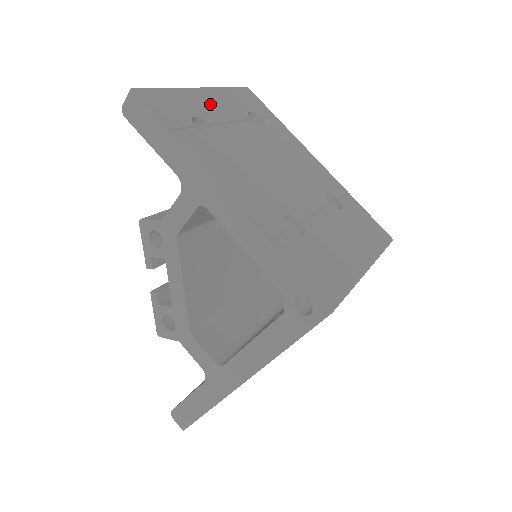
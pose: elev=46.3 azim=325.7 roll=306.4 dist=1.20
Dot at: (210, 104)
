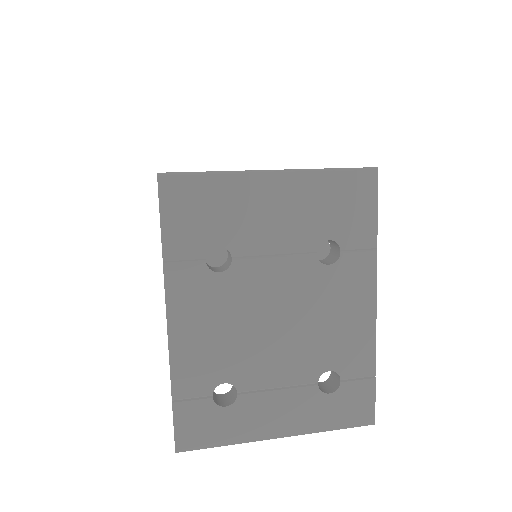
Dot at: occluded
